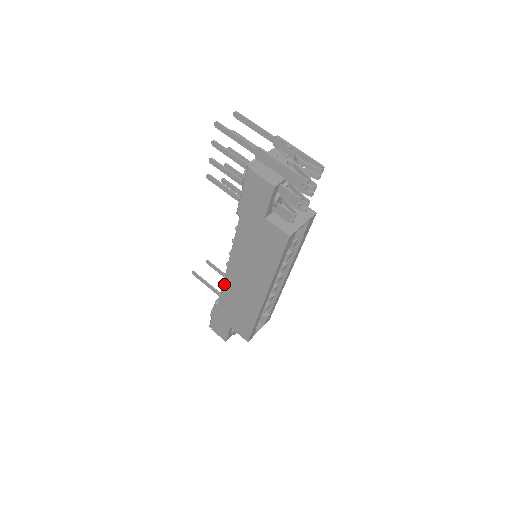
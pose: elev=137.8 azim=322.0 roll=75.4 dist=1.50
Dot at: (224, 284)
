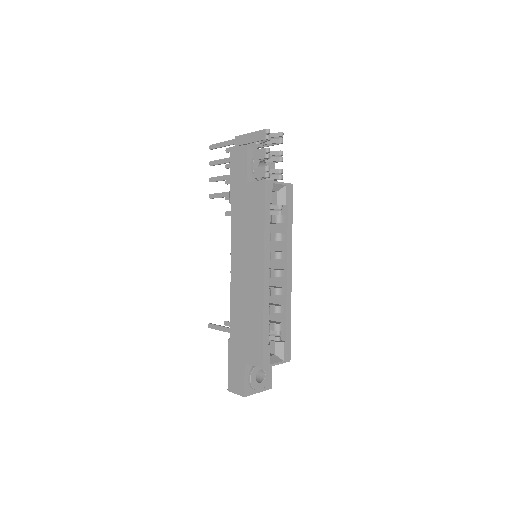
Dot at: (231, 298)
